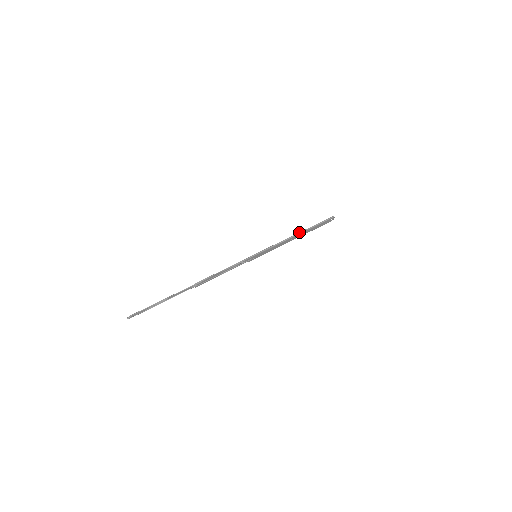
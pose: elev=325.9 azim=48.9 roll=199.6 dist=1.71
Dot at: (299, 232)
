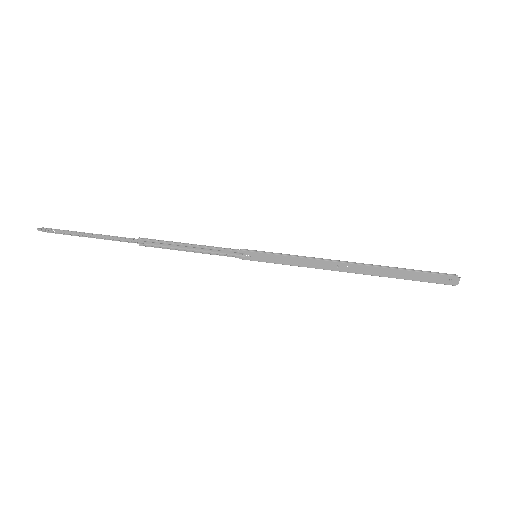
Dot at: occluded
